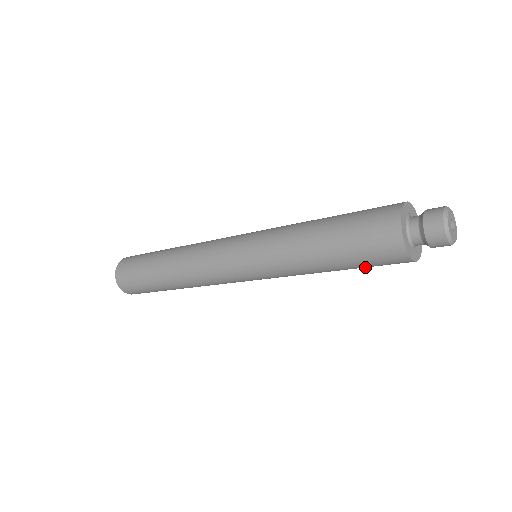
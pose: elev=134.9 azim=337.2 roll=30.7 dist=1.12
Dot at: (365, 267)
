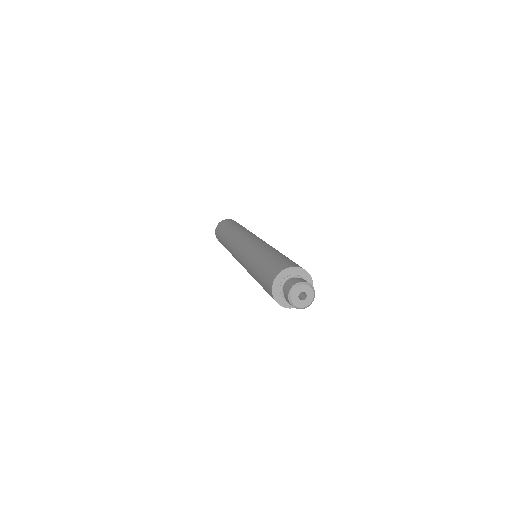
Dot at: occluded
